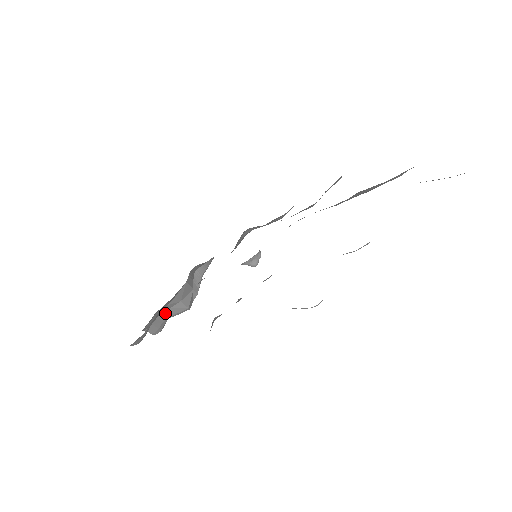
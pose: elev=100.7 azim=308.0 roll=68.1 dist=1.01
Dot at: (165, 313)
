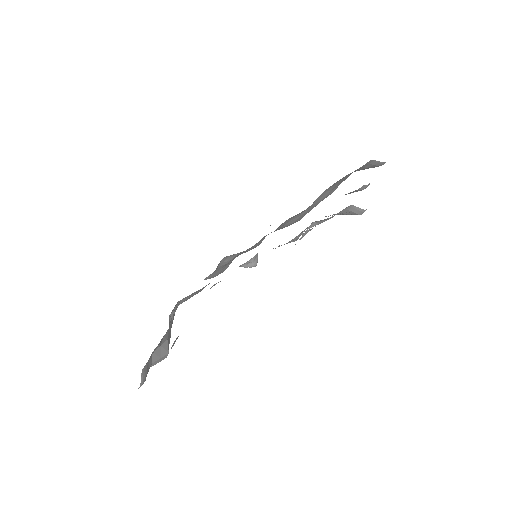
Dot at: (154, 354)
